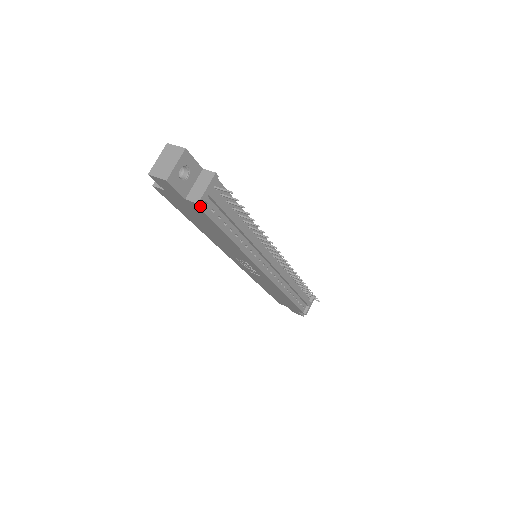
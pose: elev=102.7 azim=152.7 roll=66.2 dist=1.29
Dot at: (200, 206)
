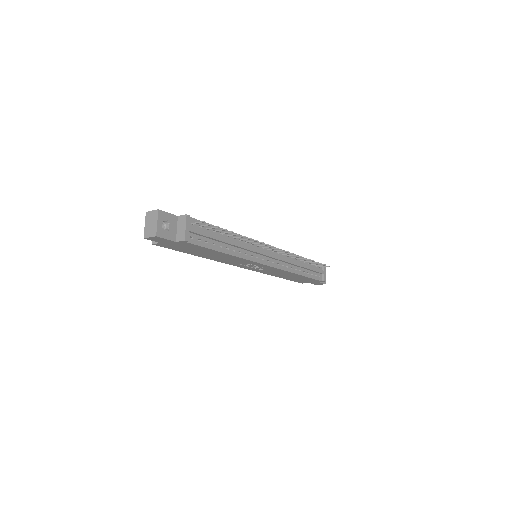
Dot at: (187, 241)
